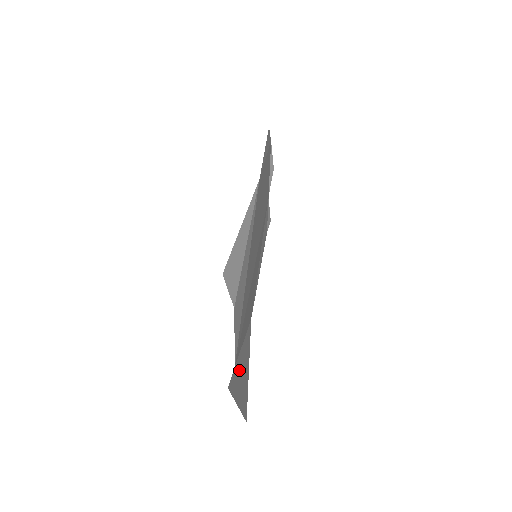
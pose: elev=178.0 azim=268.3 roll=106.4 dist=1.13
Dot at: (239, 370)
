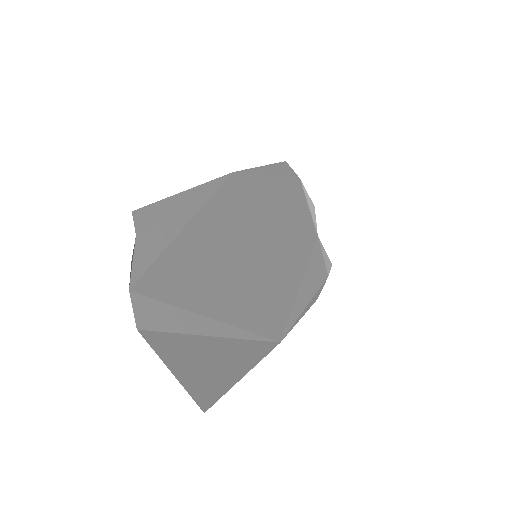
Dot at: (198, 348)
